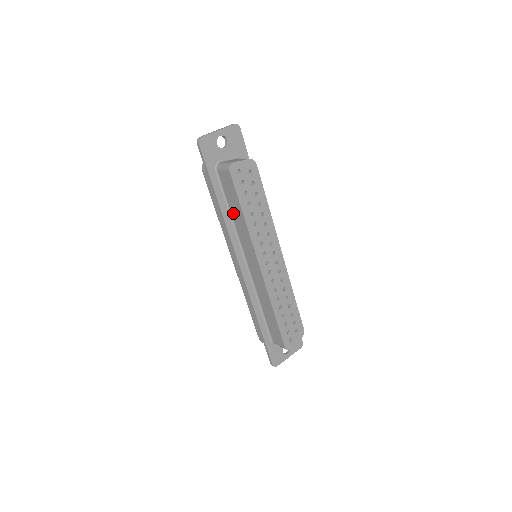
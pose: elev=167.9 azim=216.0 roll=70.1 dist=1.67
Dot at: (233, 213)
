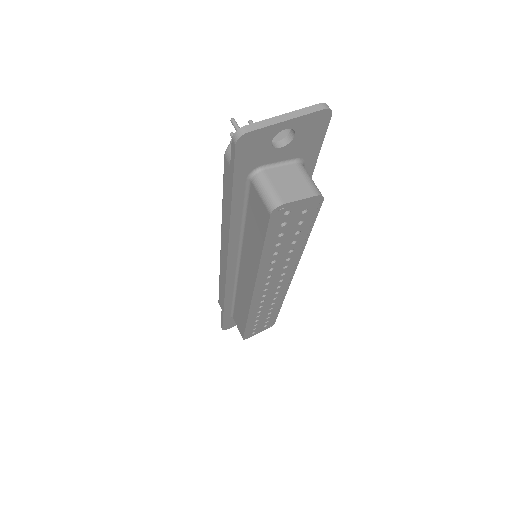
Dot at: (247, 232)
